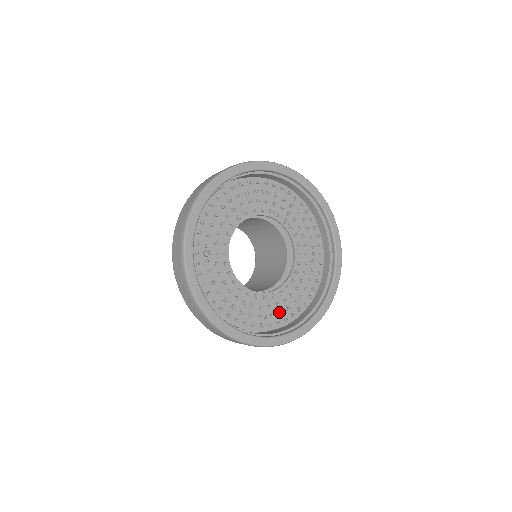
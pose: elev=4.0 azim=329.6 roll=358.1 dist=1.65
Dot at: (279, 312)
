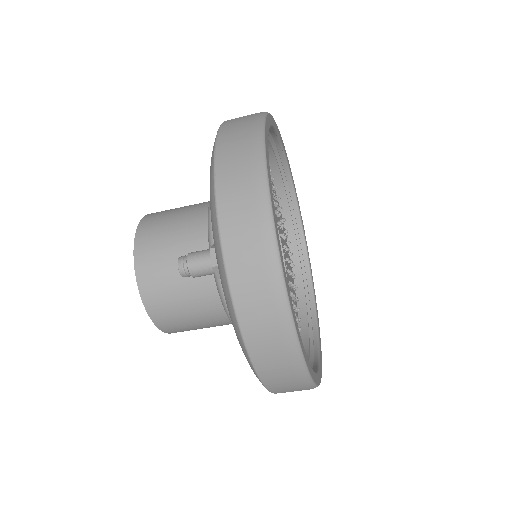
Dot at: occluded
